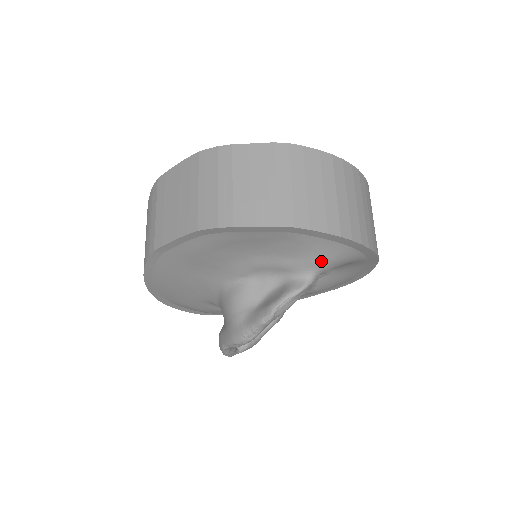
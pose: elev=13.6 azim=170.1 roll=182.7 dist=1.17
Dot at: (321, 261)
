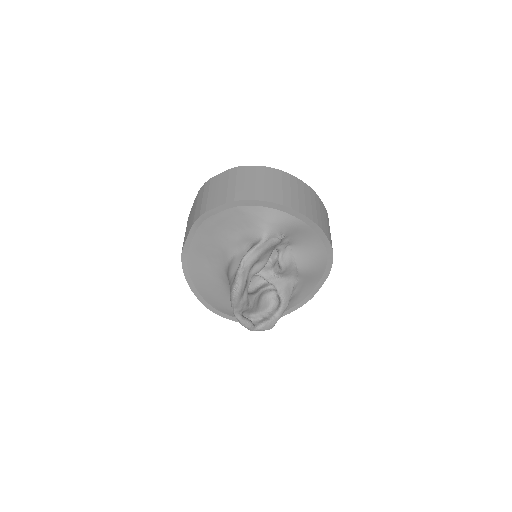
Dot at: (265, 224)
